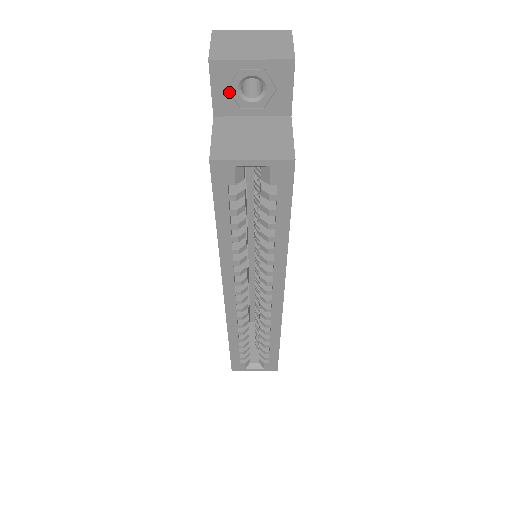
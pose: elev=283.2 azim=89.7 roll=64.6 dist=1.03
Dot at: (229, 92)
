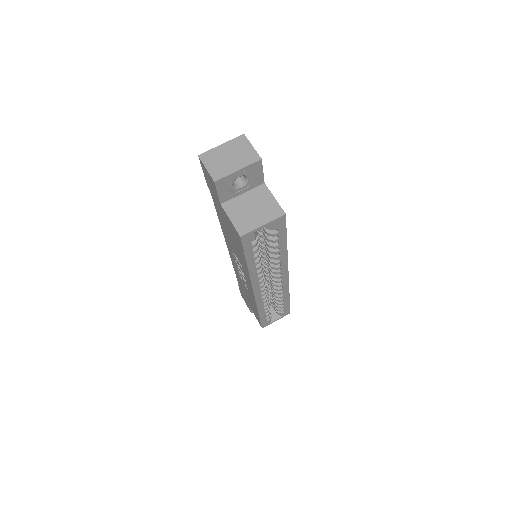
Dot at: (228, 189)
